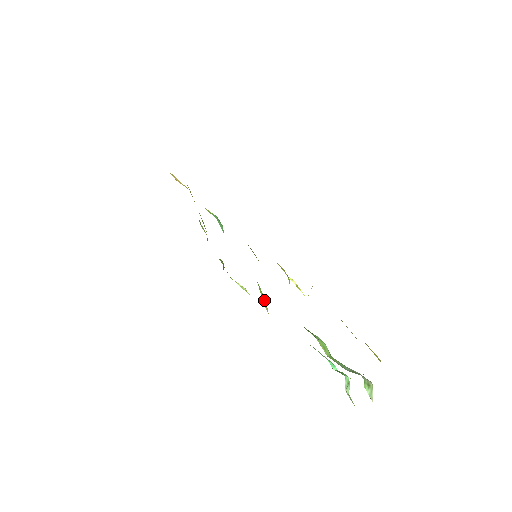
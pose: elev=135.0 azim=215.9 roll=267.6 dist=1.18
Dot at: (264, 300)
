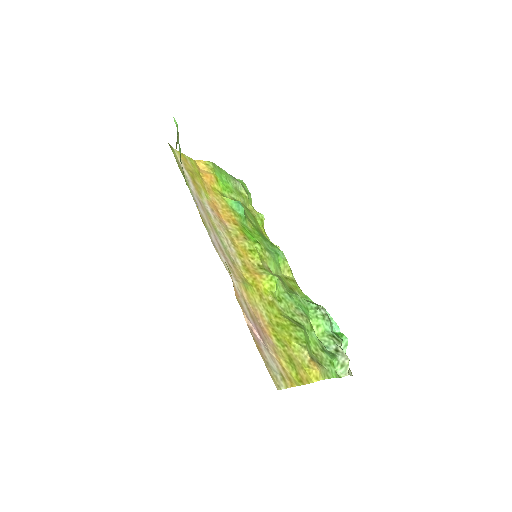
Dot at: (285, 268)
